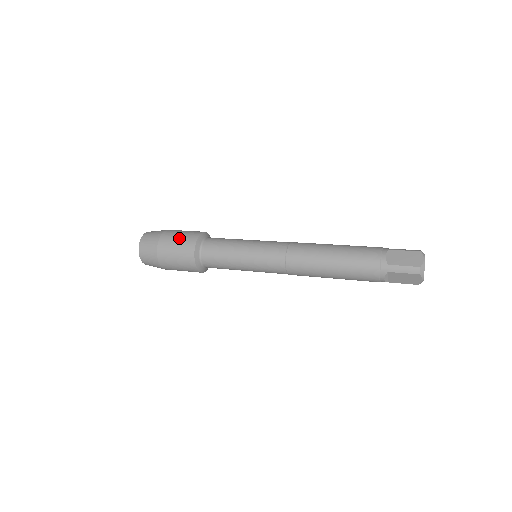
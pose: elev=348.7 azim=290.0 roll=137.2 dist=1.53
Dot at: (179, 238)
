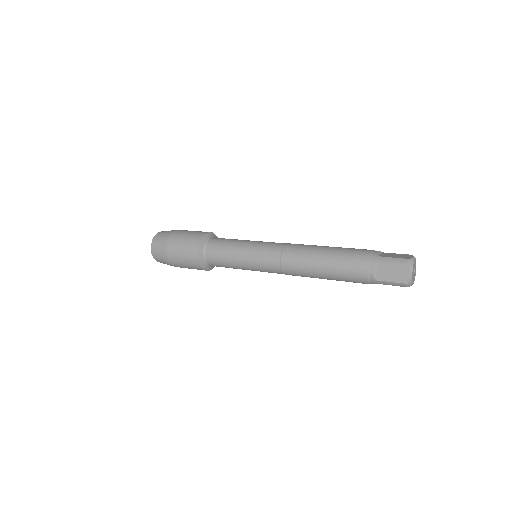
Dot at: (183, 254)
